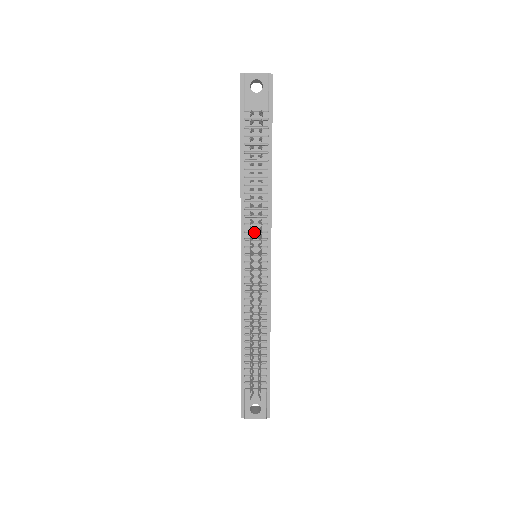
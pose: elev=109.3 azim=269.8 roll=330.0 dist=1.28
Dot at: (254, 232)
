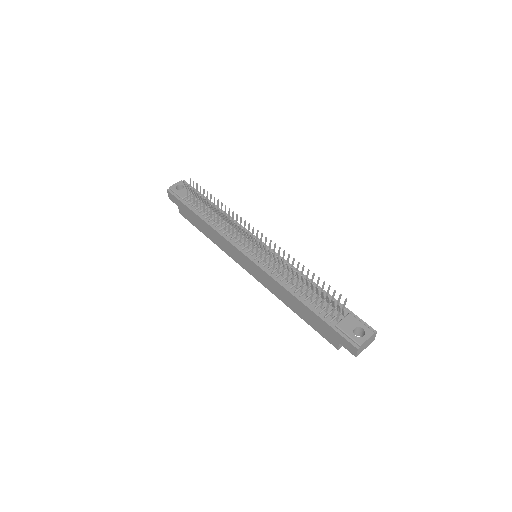
Dot at: (240, 238)
